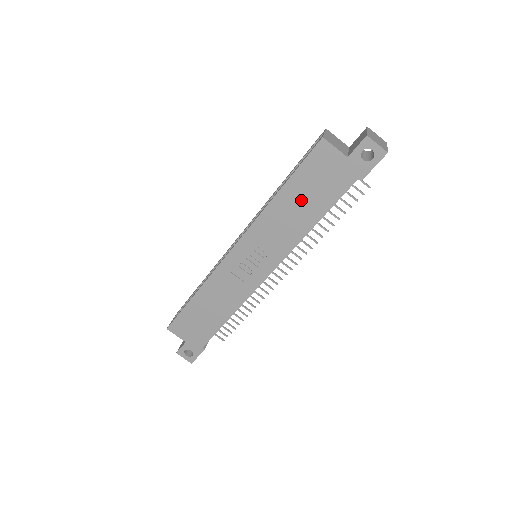
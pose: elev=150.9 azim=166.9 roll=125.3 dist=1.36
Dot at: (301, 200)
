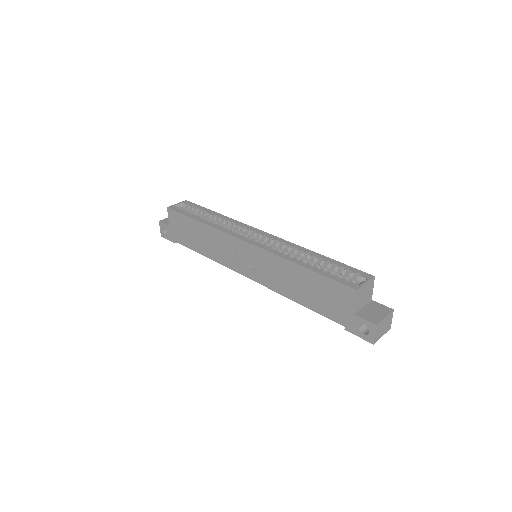
Dot at: (307, 286)
